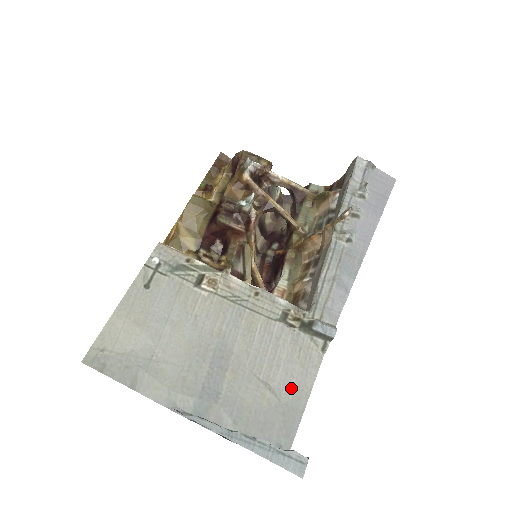
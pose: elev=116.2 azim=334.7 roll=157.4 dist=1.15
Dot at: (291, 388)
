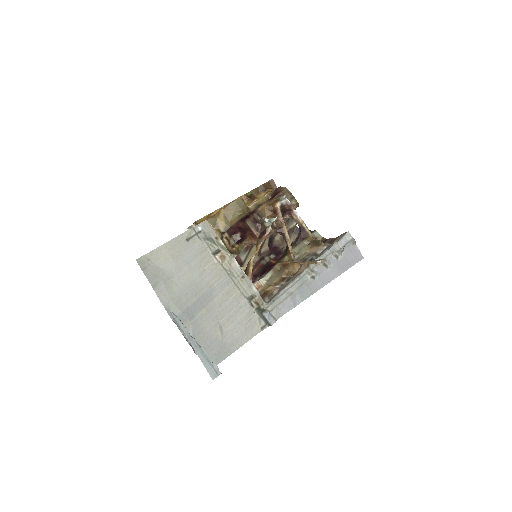
Dot at: (233, 337)
